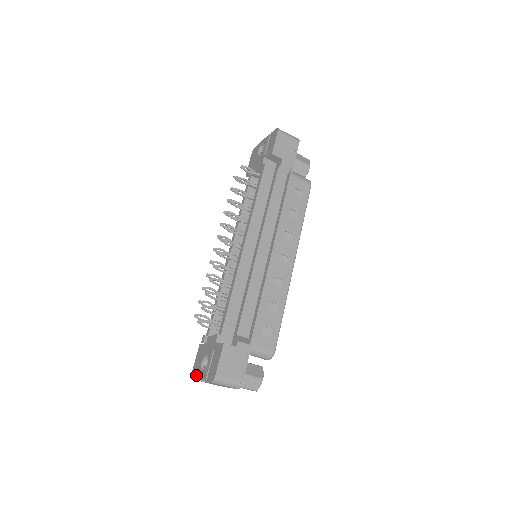
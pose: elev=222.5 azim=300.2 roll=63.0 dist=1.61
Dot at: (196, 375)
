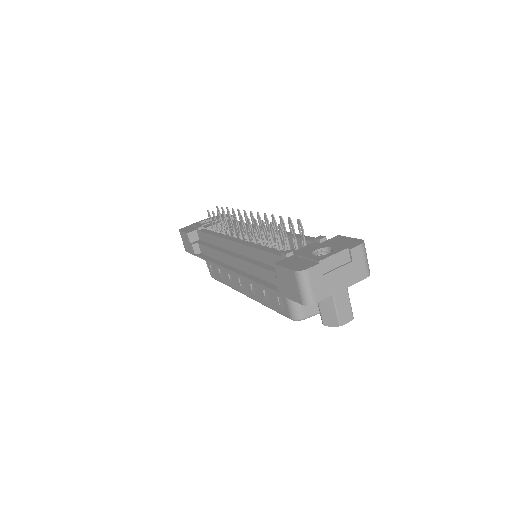
Dot at: (317, 260)
